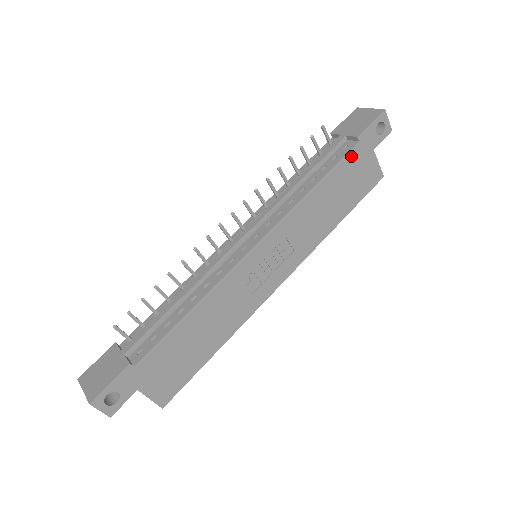
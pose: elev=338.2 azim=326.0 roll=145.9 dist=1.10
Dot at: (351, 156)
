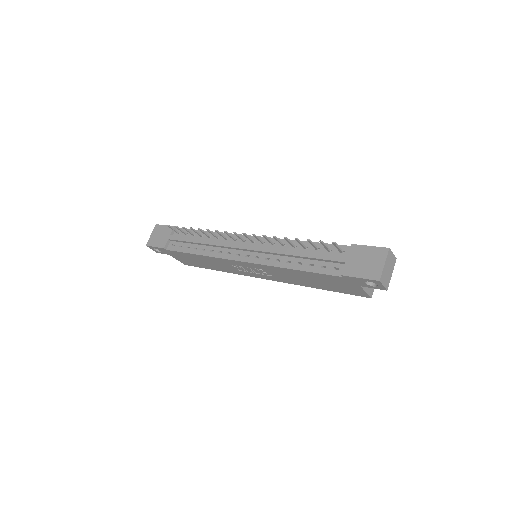
Dot at: (333, 277)
